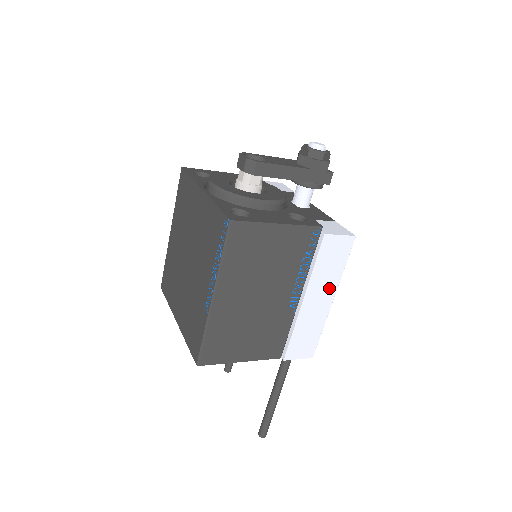
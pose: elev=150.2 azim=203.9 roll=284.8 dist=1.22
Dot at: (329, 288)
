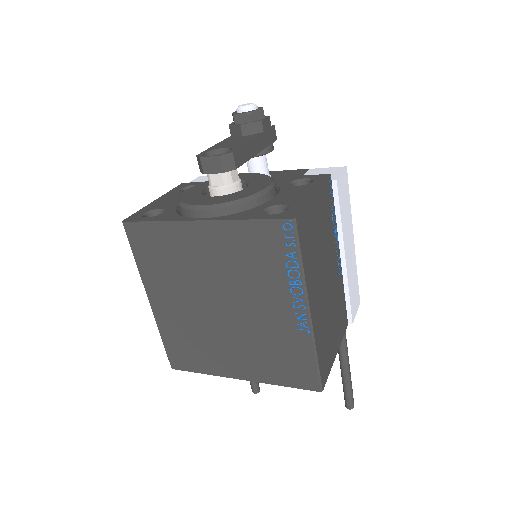
Dot at: (350, 230)
